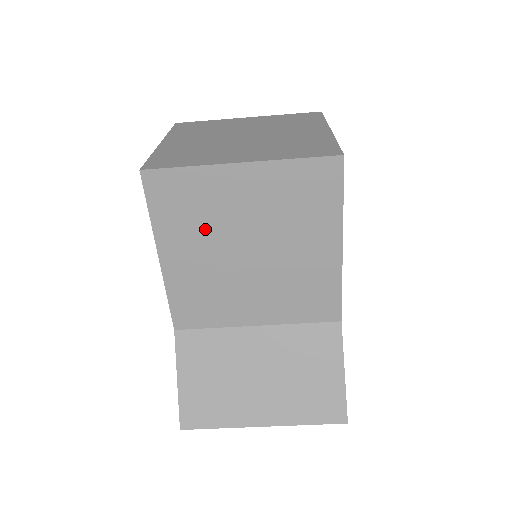
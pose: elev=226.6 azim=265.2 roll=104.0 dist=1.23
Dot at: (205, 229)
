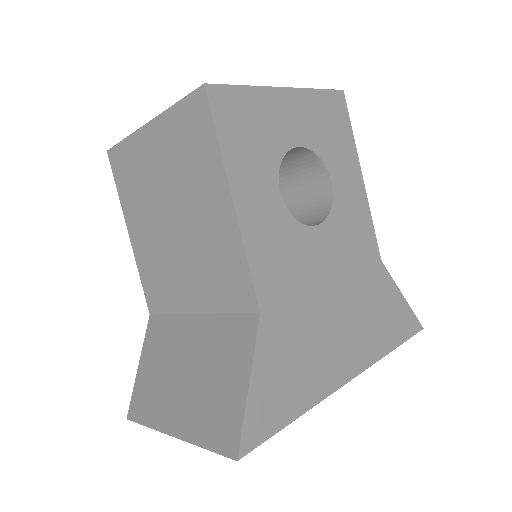
Dot at: (144, 199)
